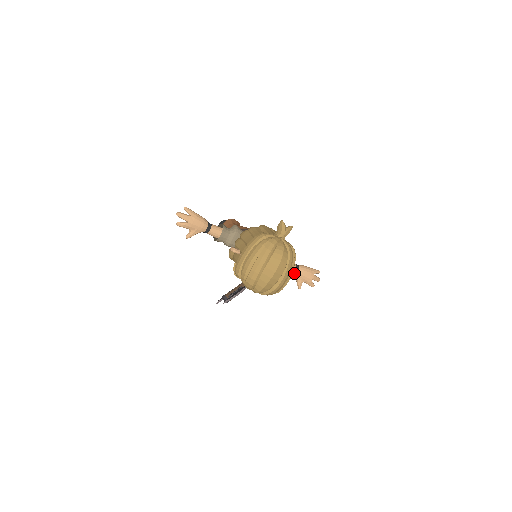
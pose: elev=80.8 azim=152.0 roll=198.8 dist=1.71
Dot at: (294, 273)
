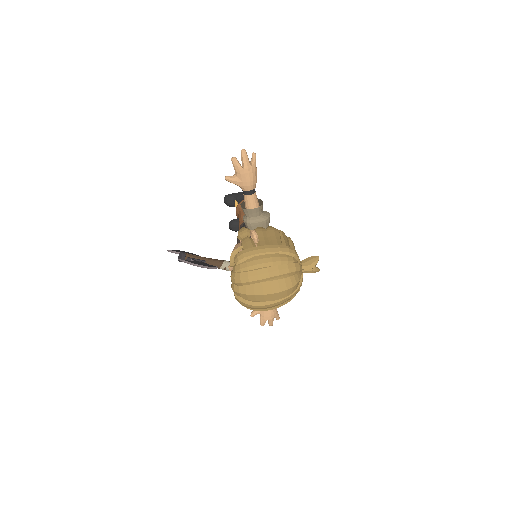
Dot at: occluded
